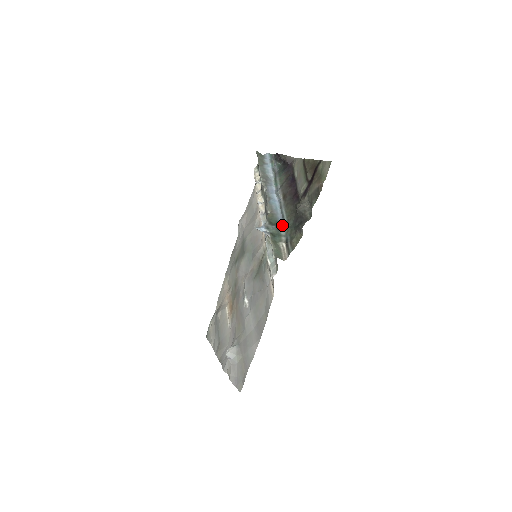
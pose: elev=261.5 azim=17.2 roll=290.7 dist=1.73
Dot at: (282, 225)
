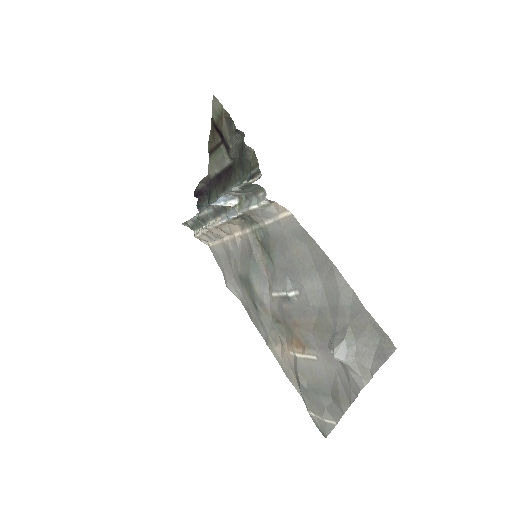
Dot at: occluded
